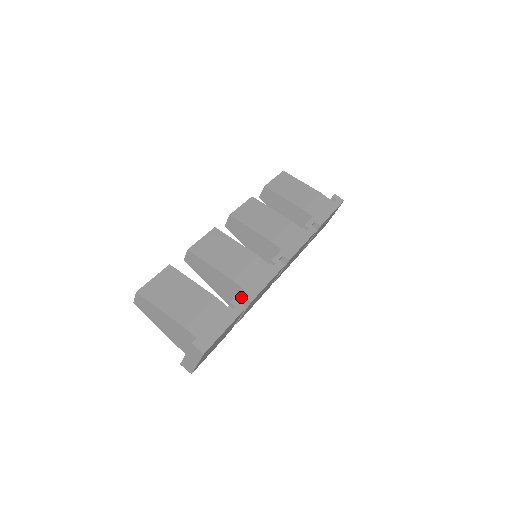
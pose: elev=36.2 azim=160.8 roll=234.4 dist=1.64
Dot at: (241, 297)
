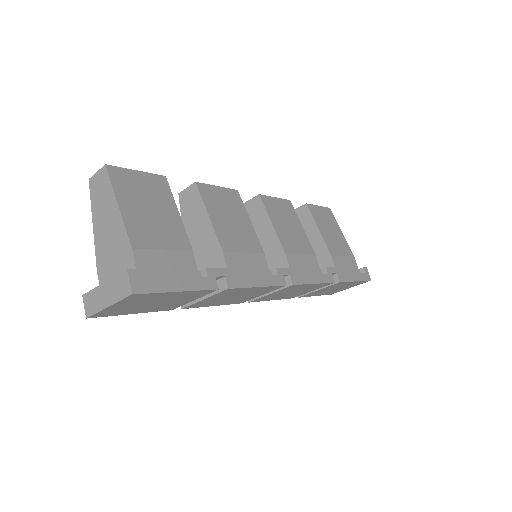
Dot at: (221, 273)
